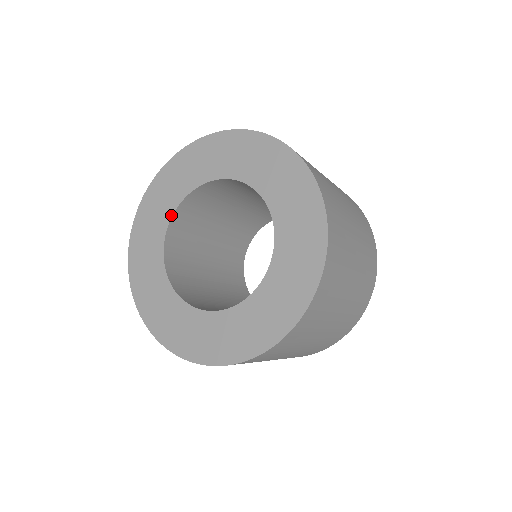
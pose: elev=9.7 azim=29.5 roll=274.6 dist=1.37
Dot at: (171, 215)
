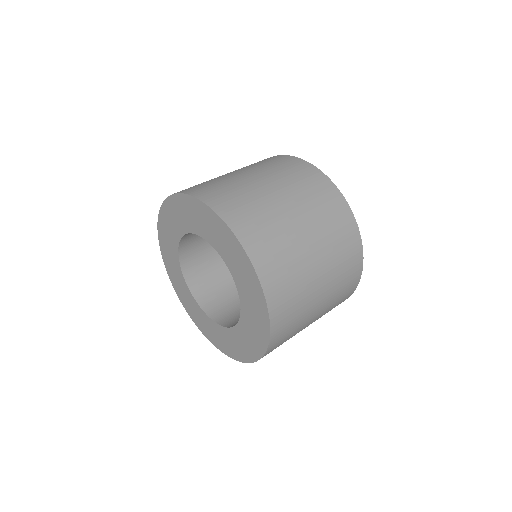
Dot at: (178, 260)
